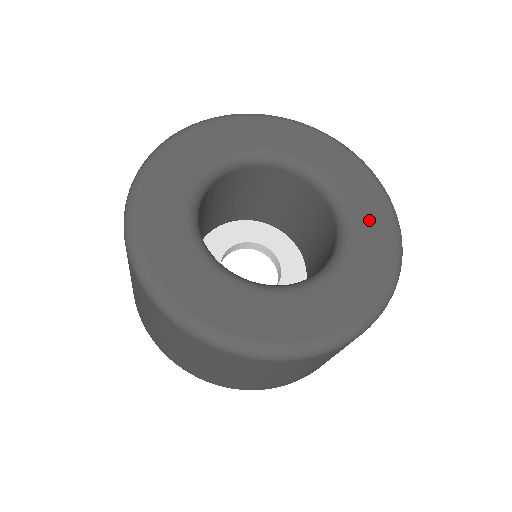
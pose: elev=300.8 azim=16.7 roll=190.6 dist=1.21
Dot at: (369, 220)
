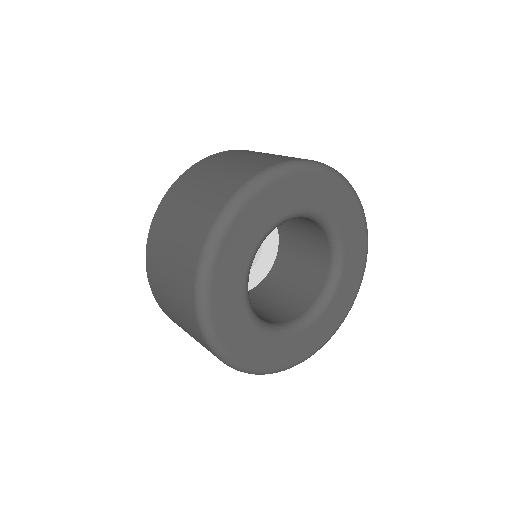
Dot at: (352, 233)
